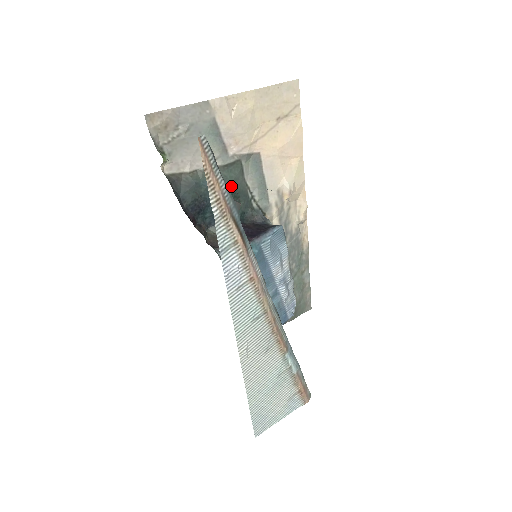
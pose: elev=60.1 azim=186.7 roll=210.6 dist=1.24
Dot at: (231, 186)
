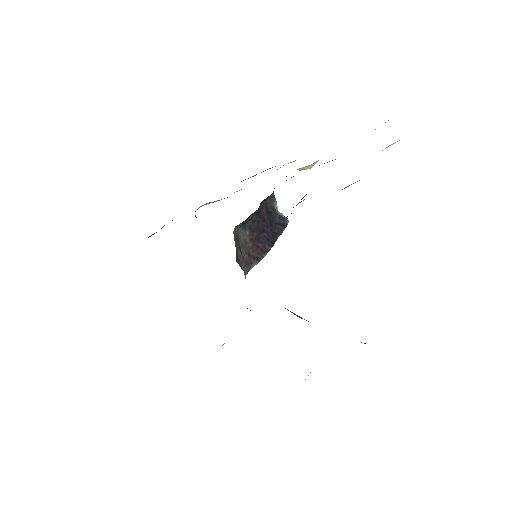
Dot at: occluded
